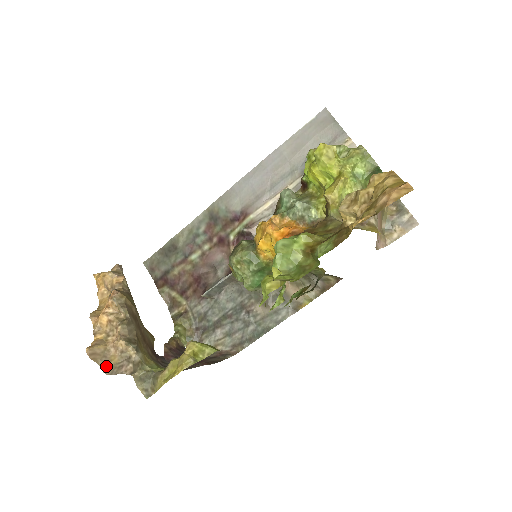
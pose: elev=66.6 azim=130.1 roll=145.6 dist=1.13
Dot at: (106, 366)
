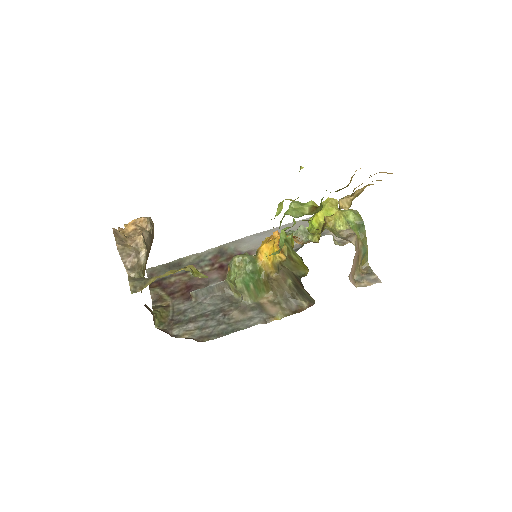
Dot at: (121, 245)
